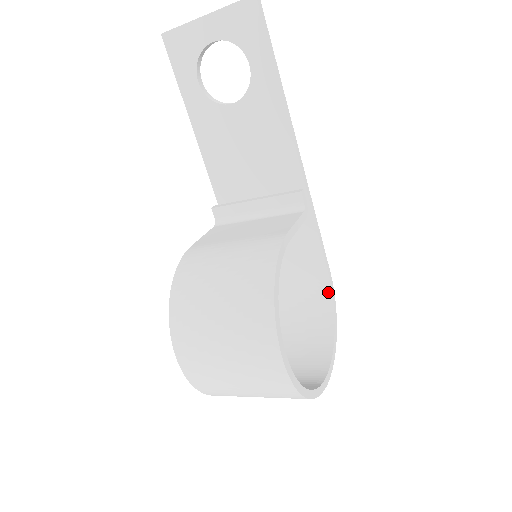
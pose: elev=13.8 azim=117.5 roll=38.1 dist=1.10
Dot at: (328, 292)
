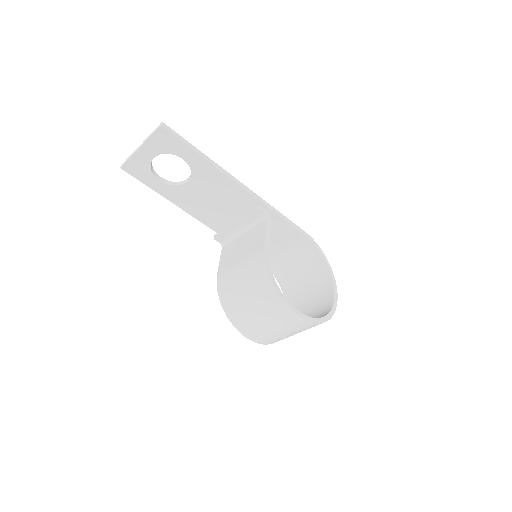
Dot at: (311, 244)
